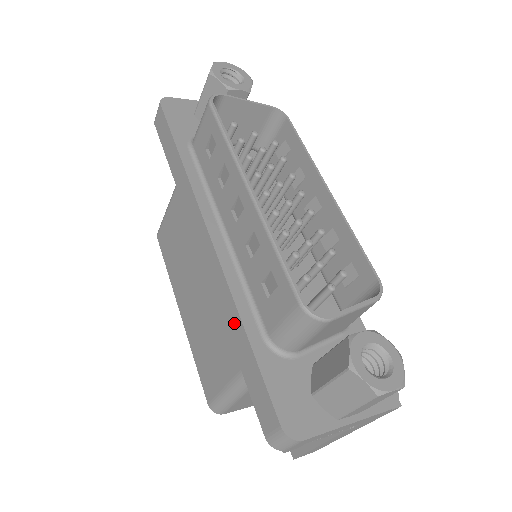
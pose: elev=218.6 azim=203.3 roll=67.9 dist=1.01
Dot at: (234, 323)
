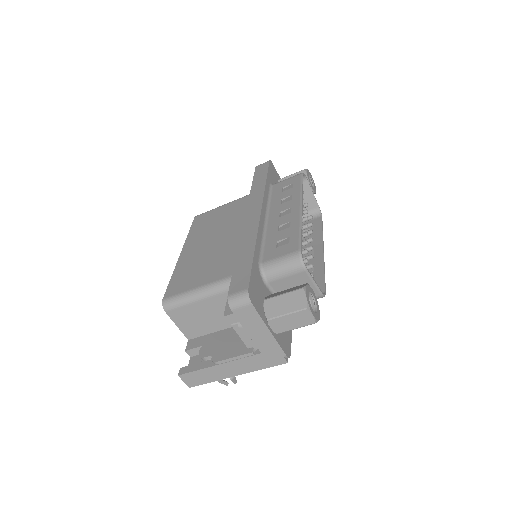
Dot at: (248, 247)
